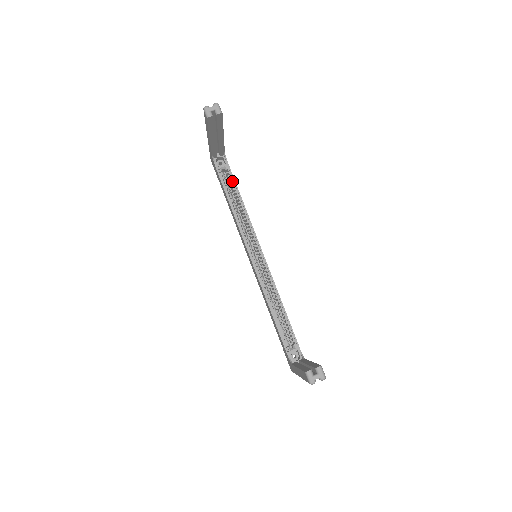
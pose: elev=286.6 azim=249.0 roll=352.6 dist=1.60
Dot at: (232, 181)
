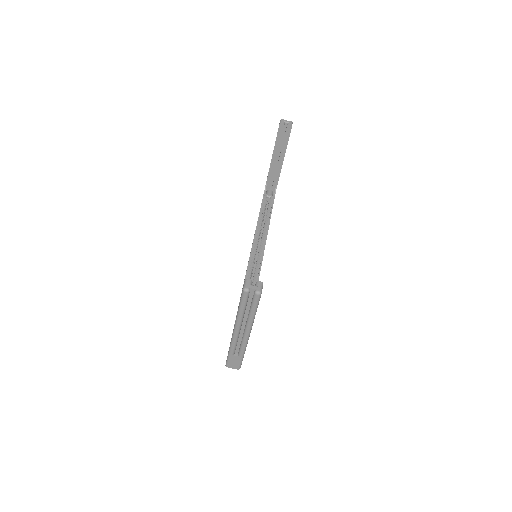
Dot at: (270, 207)
